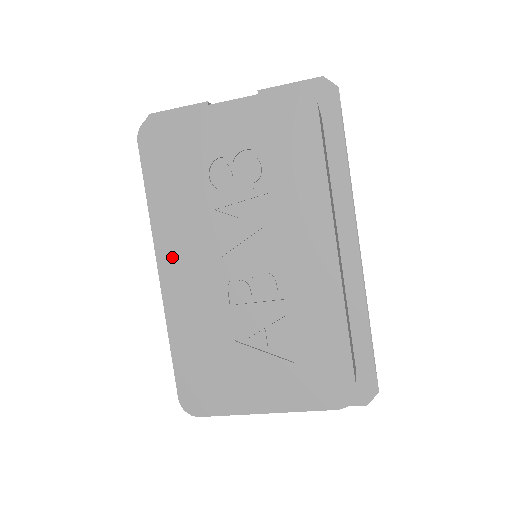
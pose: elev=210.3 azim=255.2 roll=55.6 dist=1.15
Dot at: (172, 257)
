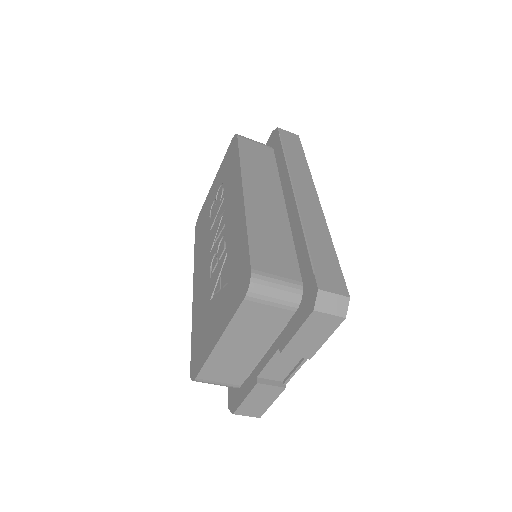
Dot at: (197, 276)
